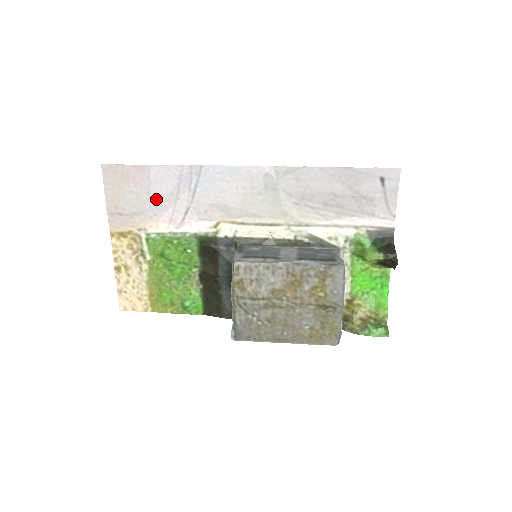
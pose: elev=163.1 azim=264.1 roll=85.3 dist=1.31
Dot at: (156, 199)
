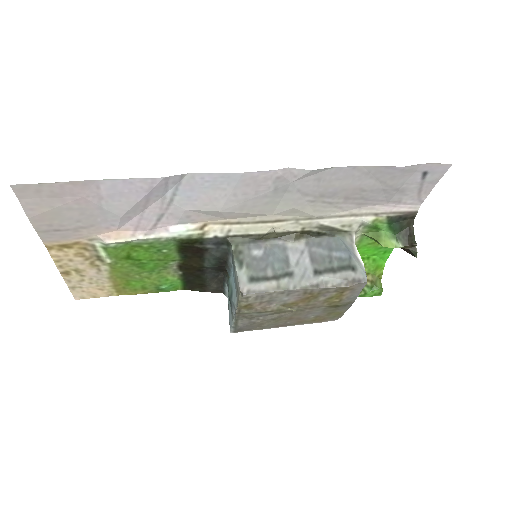
Dot at: (113, 213)
